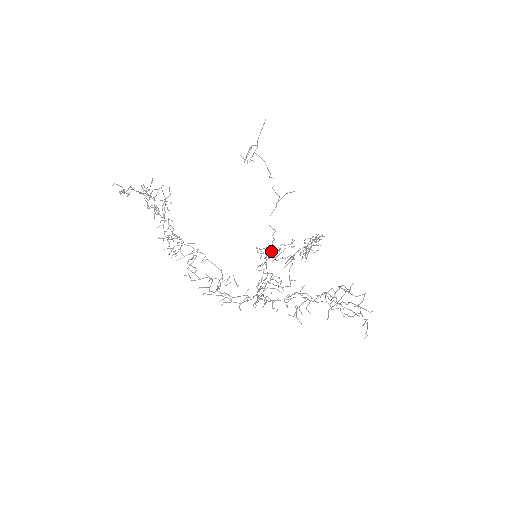
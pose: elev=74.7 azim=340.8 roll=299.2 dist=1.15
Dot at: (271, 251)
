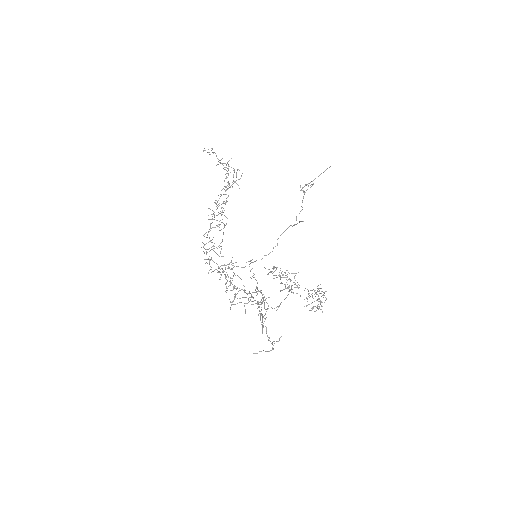
Dot at: (275, 267)
